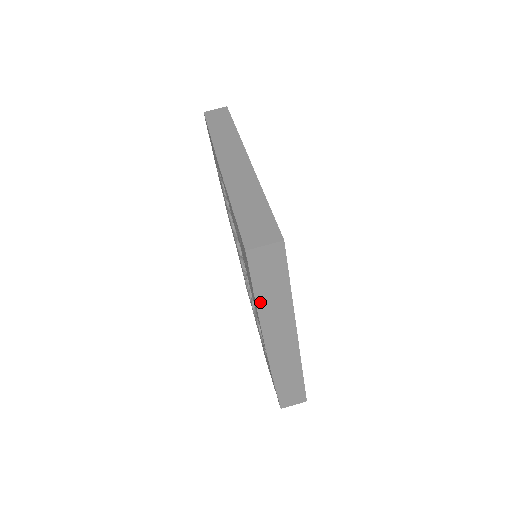
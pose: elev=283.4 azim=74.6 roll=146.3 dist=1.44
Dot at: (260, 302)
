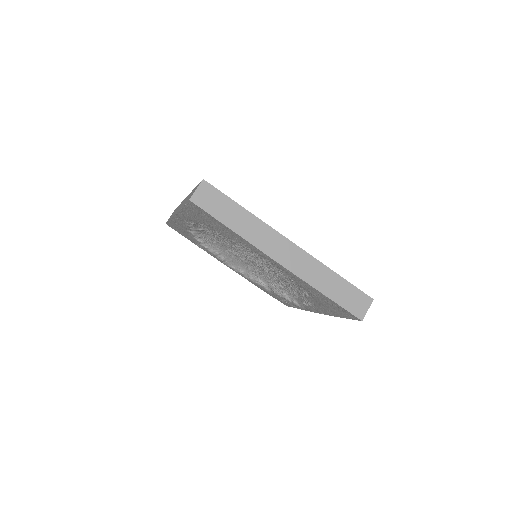
Dot at: occluded
